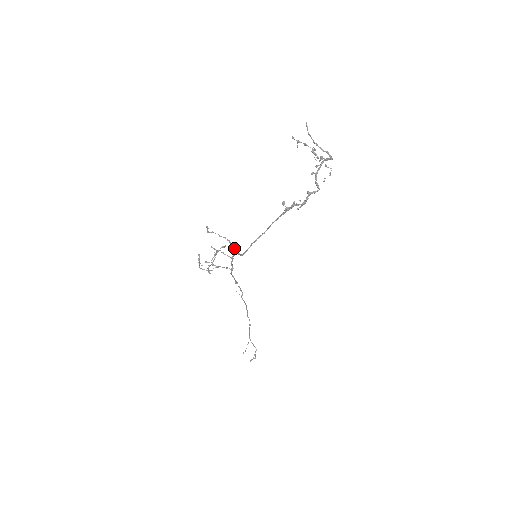
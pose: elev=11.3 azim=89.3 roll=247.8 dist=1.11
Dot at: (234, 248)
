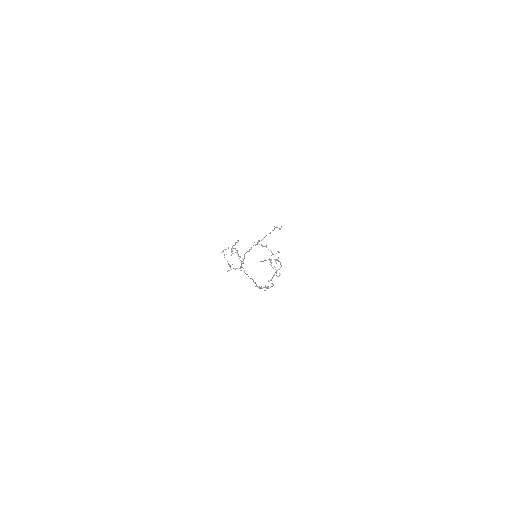
Dot at: (241, 261)
